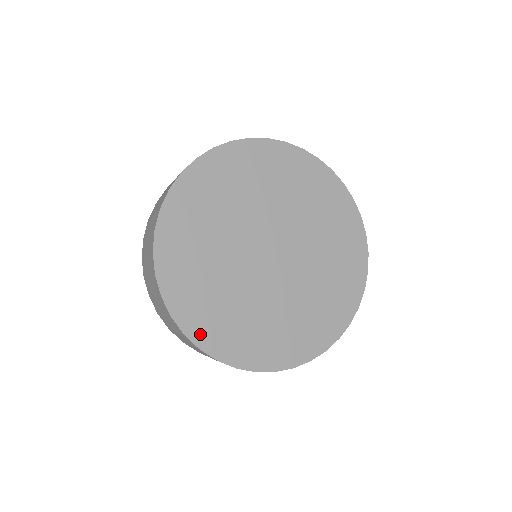
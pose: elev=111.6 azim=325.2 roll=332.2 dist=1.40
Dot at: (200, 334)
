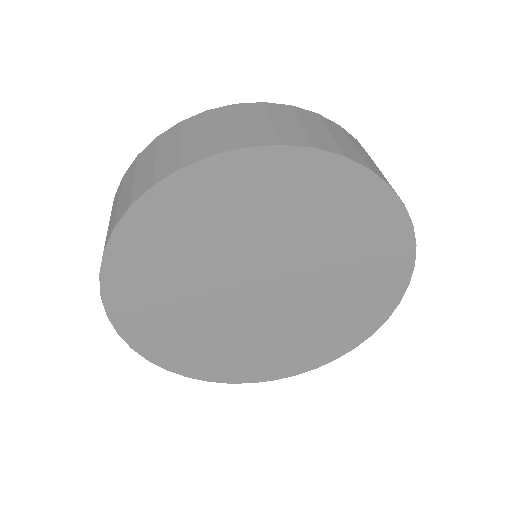
Dot at: (137, 337)
